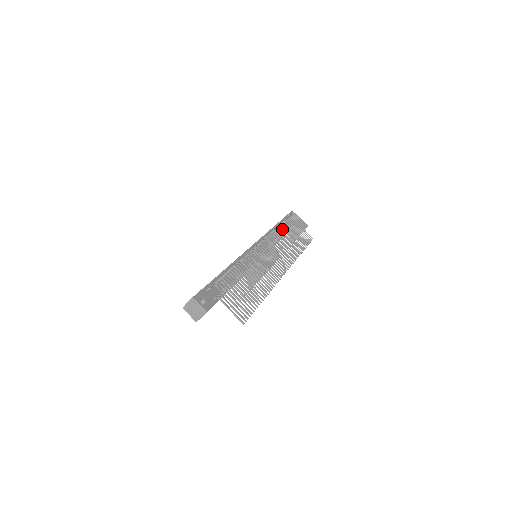
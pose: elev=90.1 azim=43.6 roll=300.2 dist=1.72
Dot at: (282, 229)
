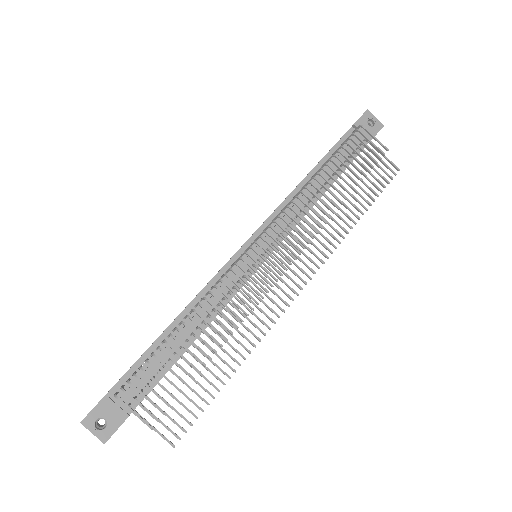
Dot at: (315, 188)
